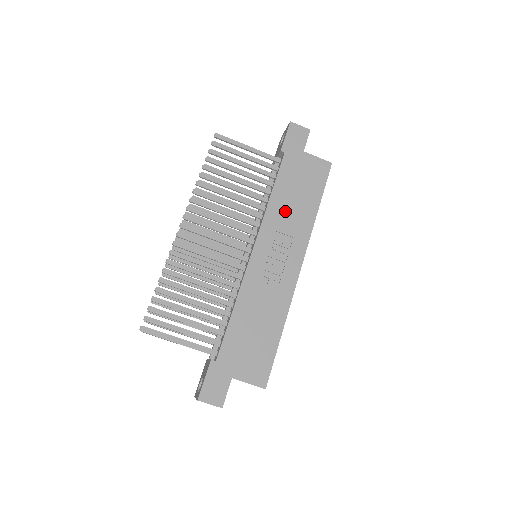
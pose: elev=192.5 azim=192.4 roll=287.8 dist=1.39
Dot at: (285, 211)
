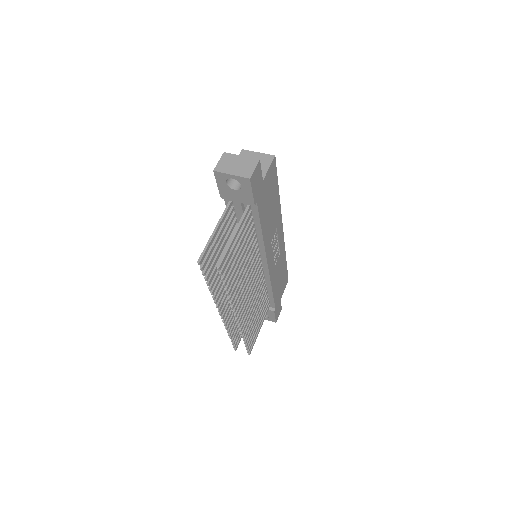
Dot at: (270, 226)
